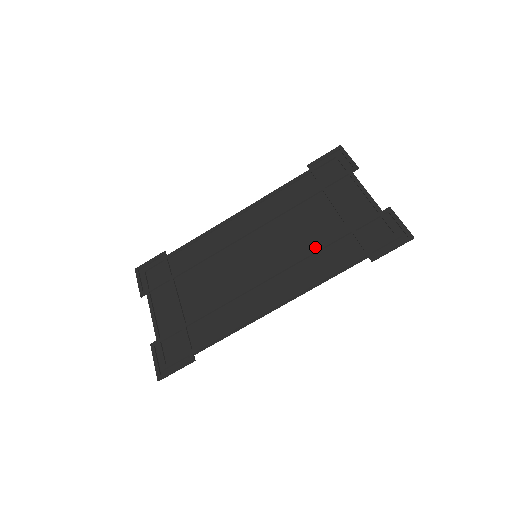
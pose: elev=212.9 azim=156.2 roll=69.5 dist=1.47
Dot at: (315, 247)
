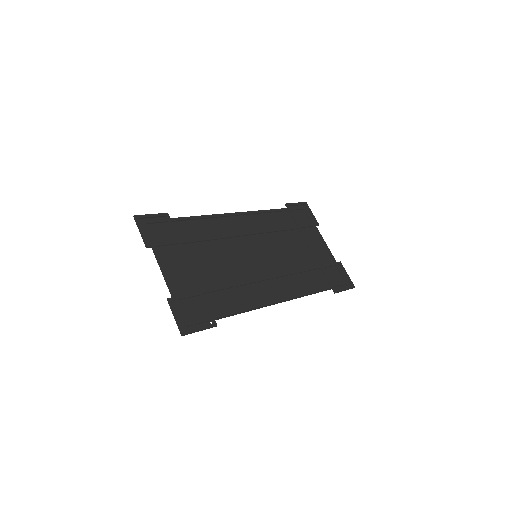
Dot at: (299, 268)
